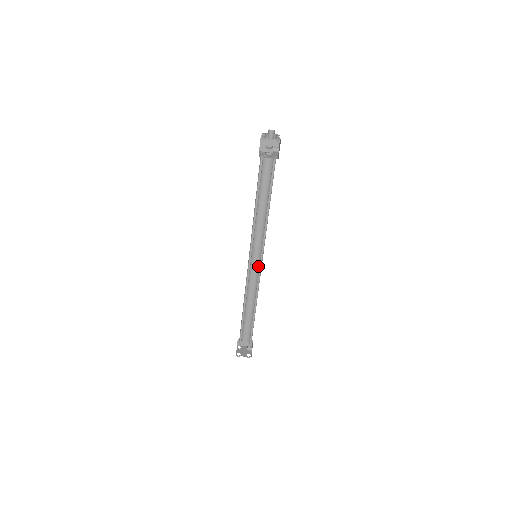
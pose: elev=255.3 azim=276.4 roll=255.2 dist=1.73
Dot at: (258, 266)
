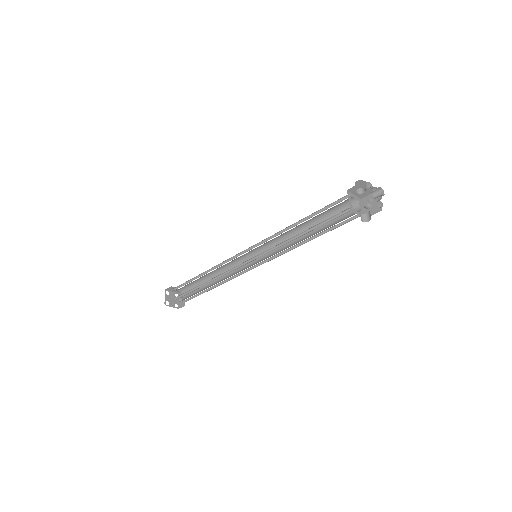
Dot at: (248, 258)
